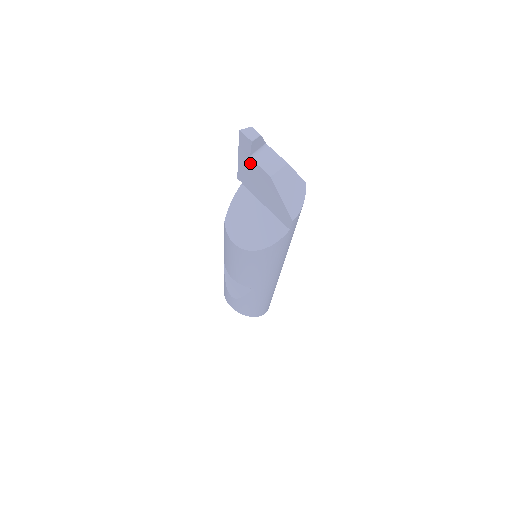
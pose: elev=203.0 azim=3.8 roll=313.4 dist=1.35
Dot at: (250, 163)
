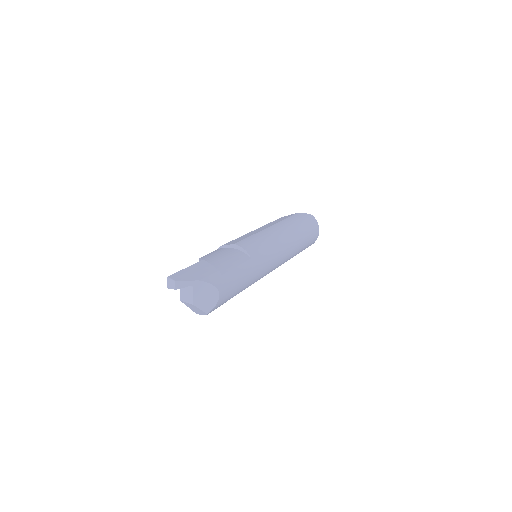
Dot at: occluded
